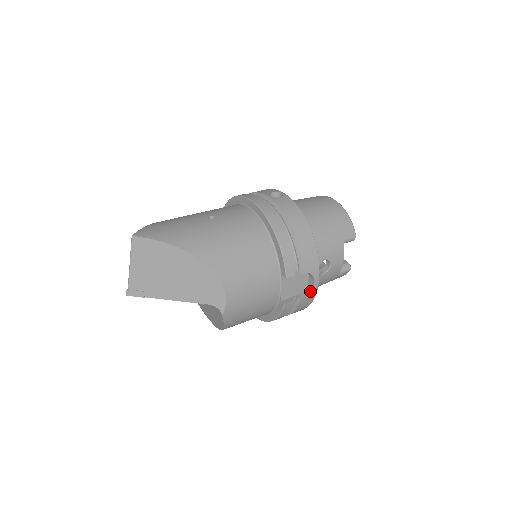
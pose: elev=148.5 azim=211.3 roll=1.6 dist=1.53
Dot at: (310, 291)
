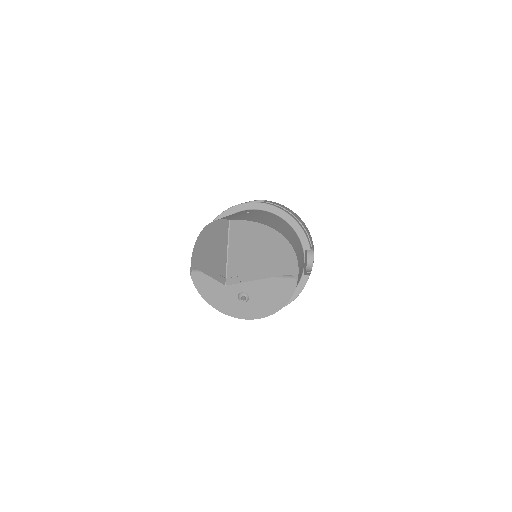
Dot at: (312, 265)
